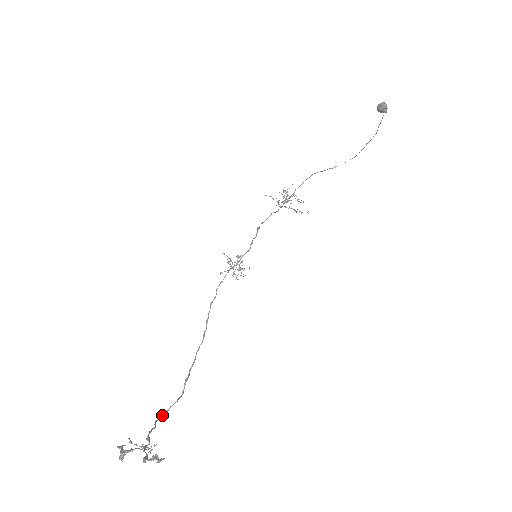
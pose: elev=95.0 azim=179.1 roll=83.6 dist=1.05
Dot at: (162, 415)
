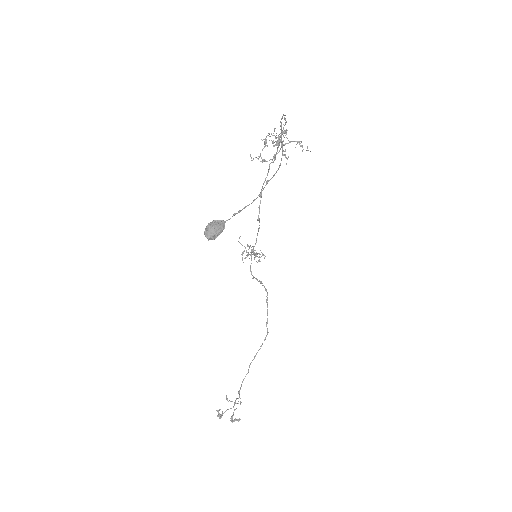
Dot at: occluded
